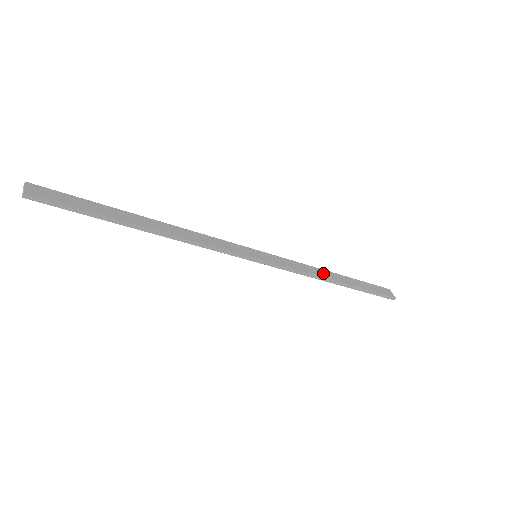
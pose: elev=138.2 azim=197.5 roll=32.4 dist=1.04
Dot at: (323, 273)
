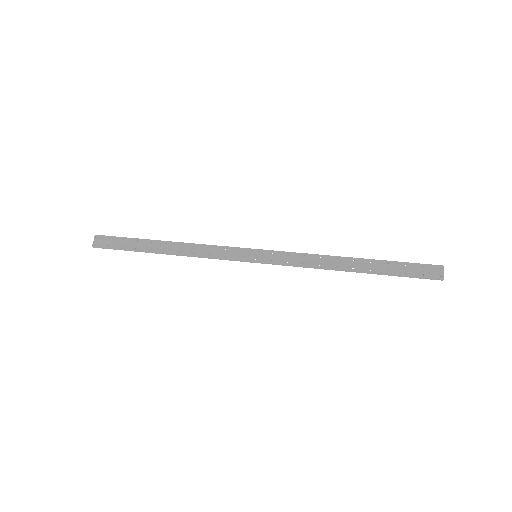
Dot at: (333, 262)
